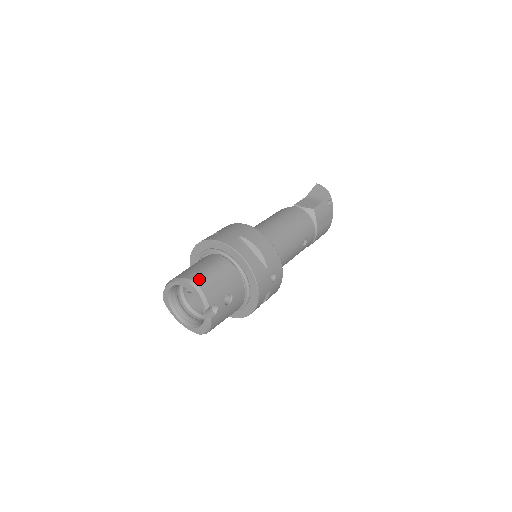
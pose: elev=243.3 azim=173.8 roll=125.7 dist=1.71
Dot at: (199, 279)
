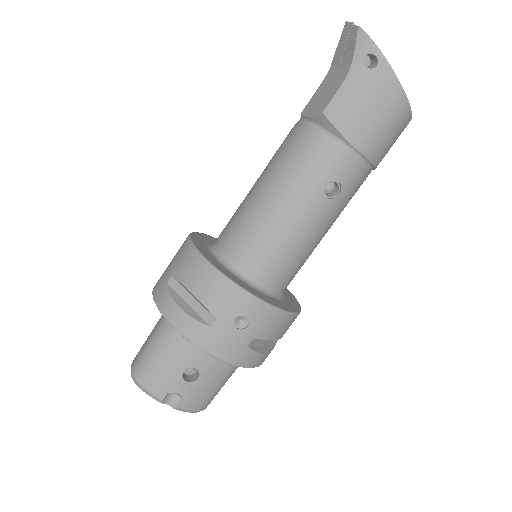
Dot at: (136, 368)
